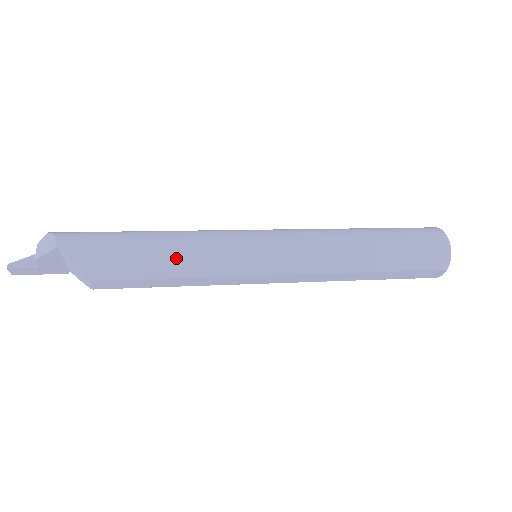
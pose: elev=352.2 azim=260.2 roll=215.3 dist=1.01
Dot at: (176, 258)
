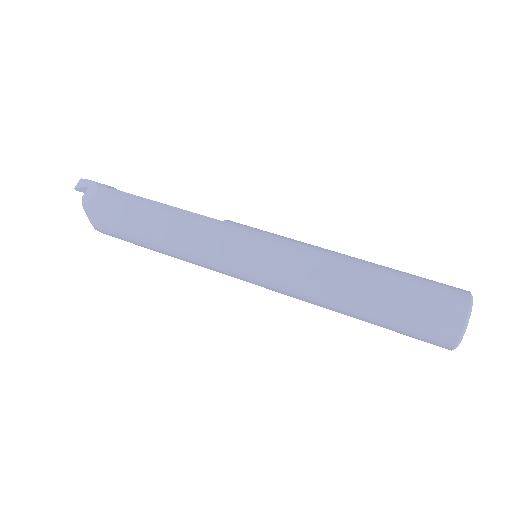
Dot at: (181, 259)
